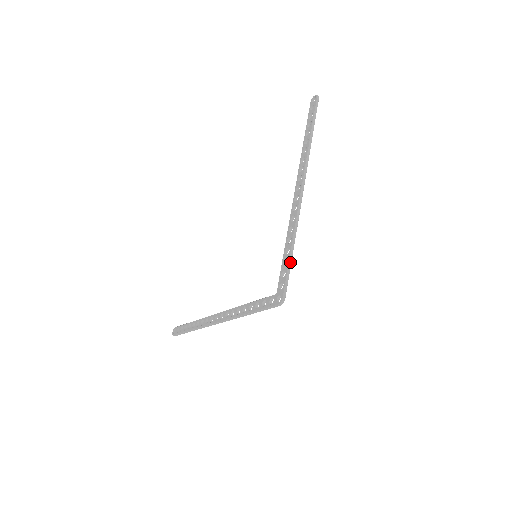
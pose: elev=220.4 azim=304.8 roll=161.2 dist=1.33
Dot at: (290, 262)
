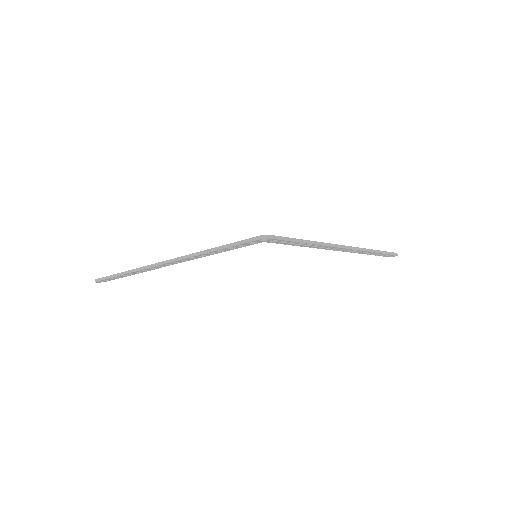
Dot at: (297, 240)
